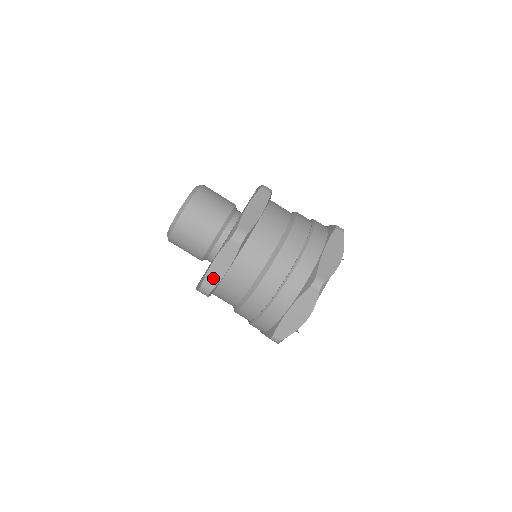
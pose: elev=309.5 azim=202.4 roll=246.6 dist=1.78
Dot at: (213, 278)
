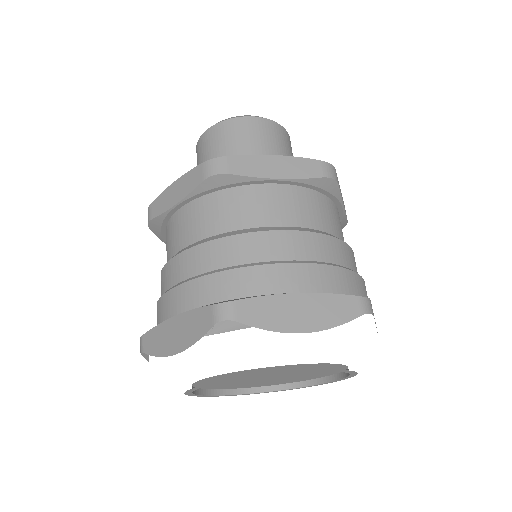
Dot at: (161, 204)
